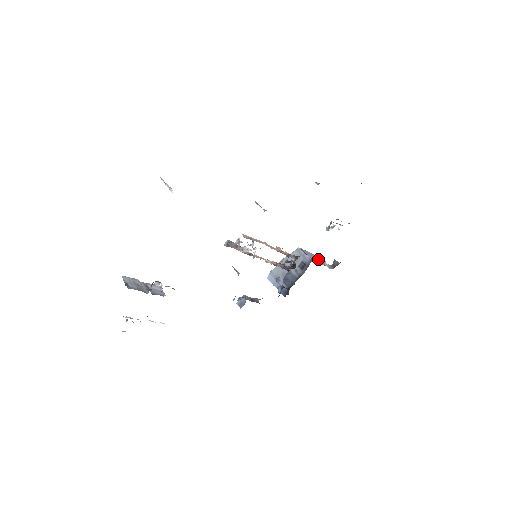
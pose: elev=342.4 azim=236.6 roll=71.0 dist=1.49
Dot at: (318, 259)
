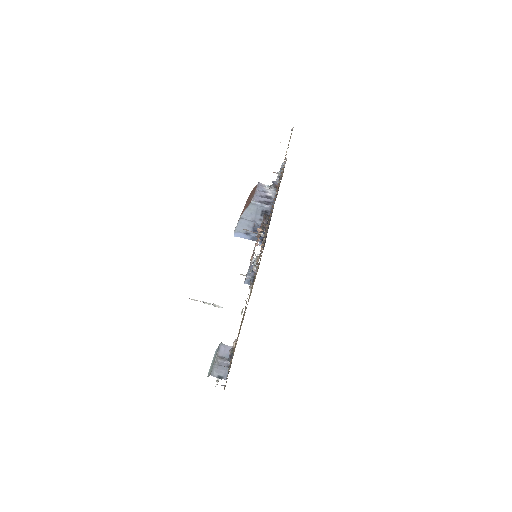
Dot at: (264, 193)
